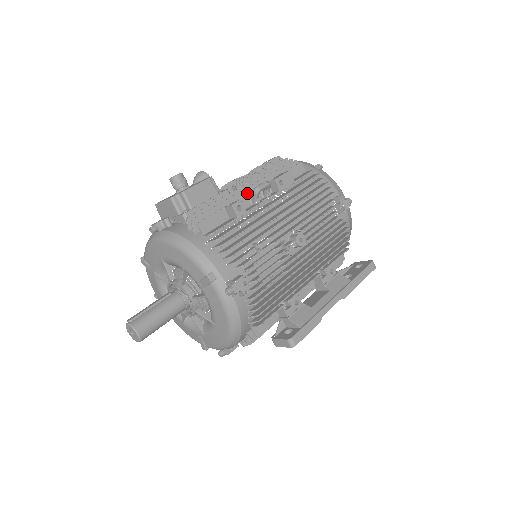
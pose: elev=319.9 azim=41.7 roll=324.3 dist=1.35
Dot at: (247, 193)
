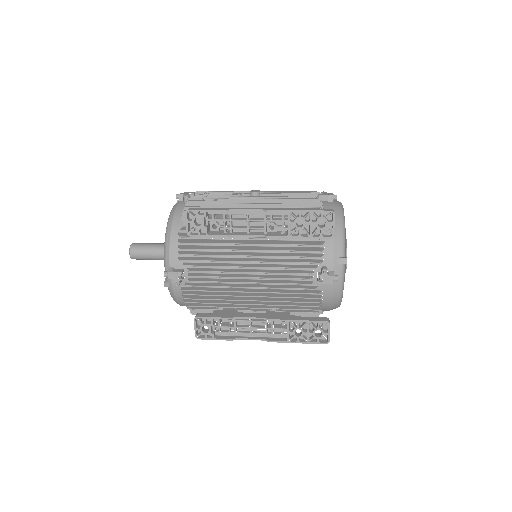
Dot at: occluded
